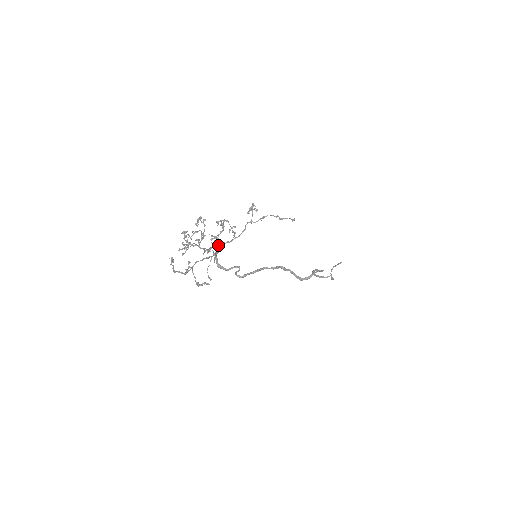
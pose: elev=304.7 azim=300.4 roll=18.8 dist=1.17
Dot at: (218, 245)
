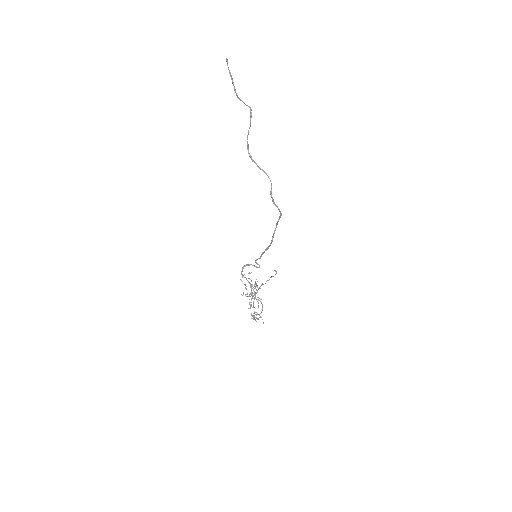
Dot at: occluded
